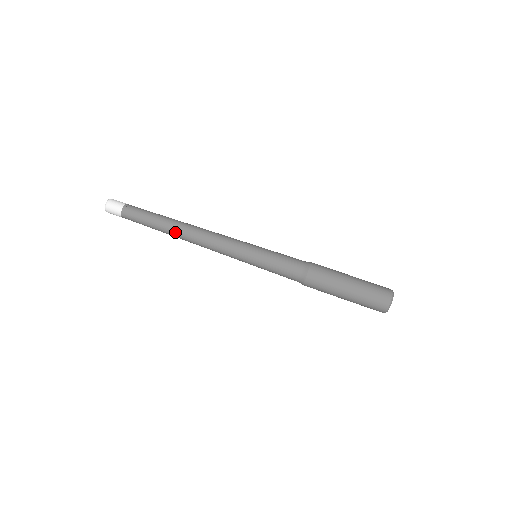
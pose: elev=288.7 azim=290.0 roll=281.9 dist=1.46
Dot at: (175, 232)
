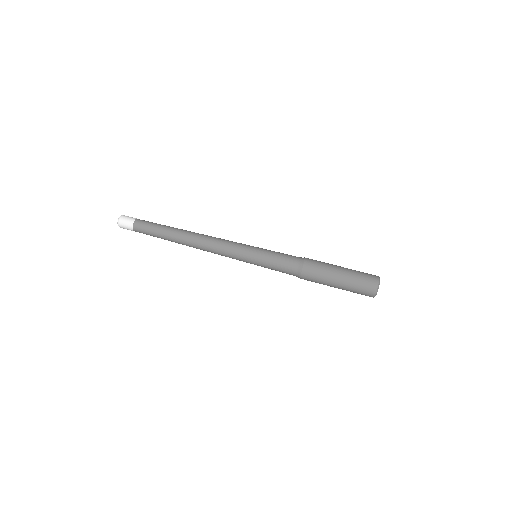
Dot at: (182, 241)
